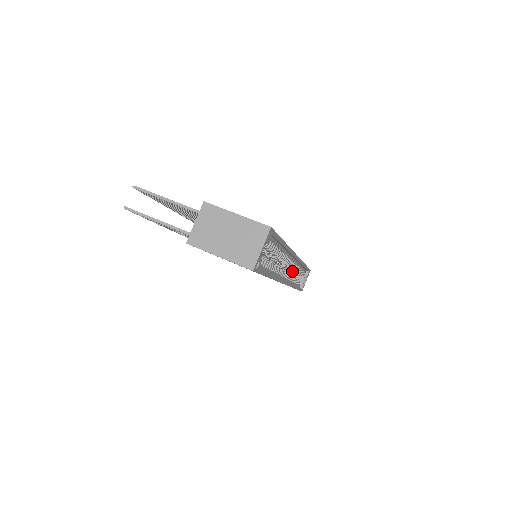
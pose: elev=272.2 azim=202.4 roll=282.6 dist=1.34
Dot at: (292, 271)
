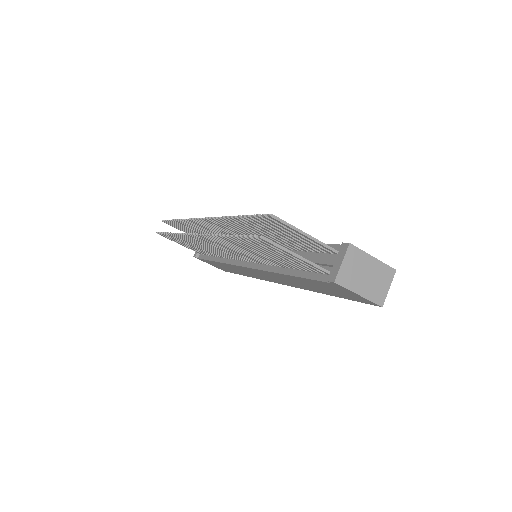
Dot at: occluded
